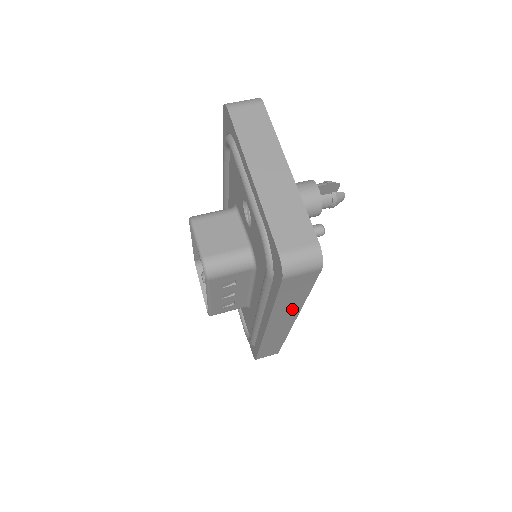
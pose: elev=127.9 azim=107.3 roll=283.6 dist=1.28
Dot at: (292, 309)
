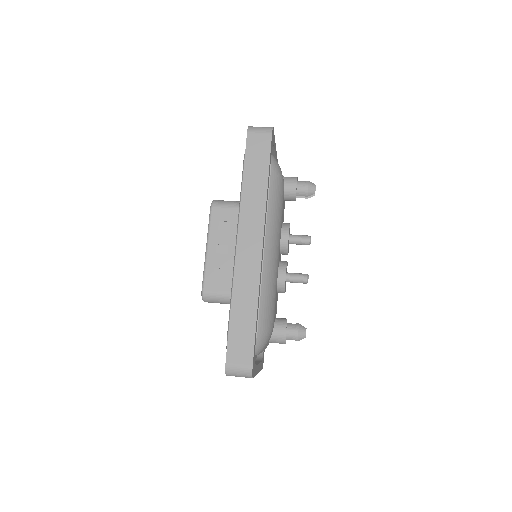
Dot at: (258, 202)
